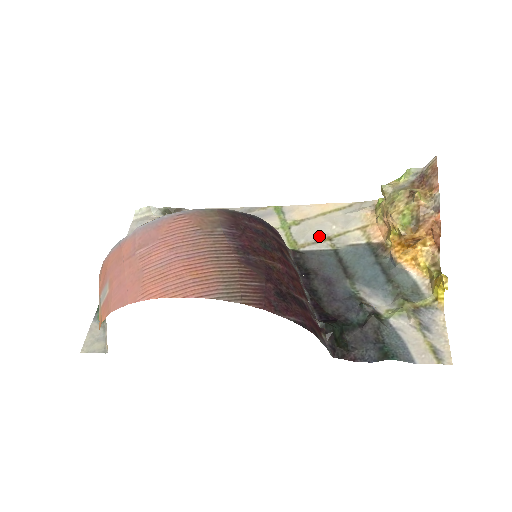
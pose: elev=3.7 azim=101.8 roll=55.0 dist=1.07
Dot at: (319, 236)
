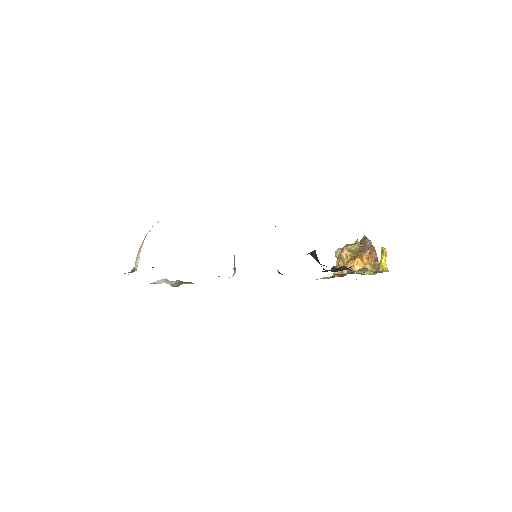
Dot at: occluded
